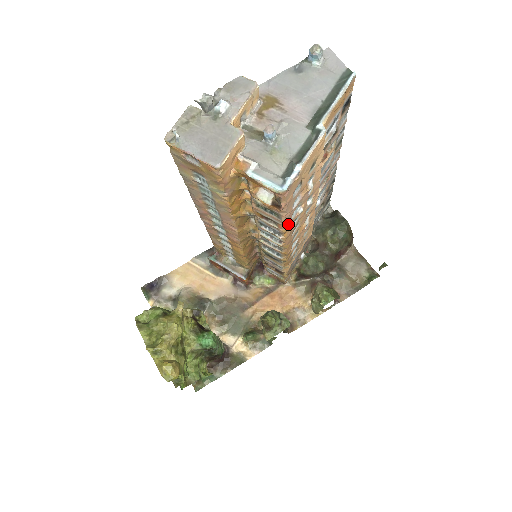
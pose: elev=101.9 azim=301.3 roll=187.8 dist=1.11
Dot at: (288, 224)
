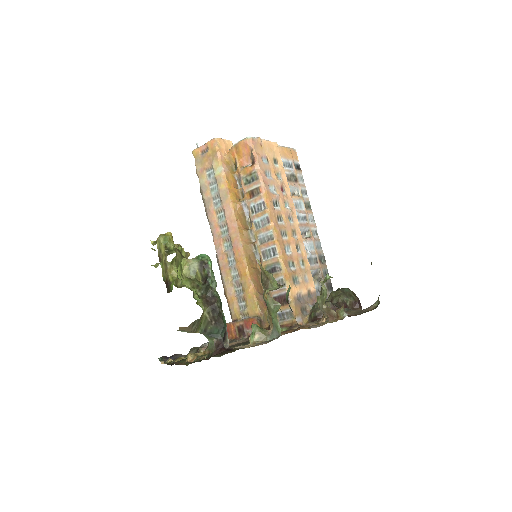
Dot at: (266, 190)
